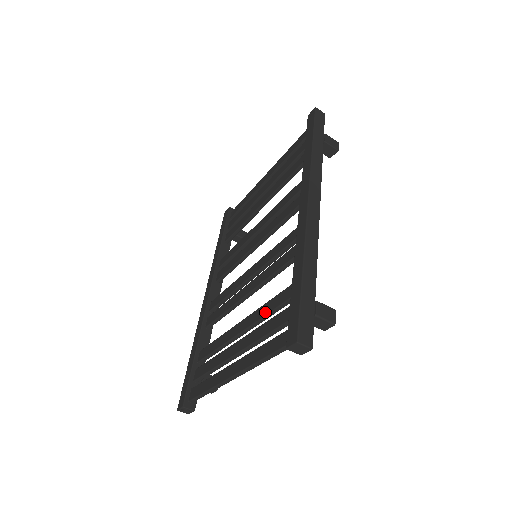
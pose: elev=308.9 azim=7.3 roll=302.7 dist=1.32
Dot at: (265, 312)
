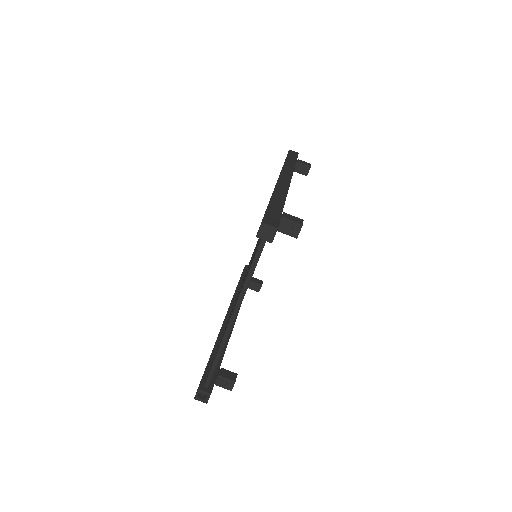
Dot at: occluded
